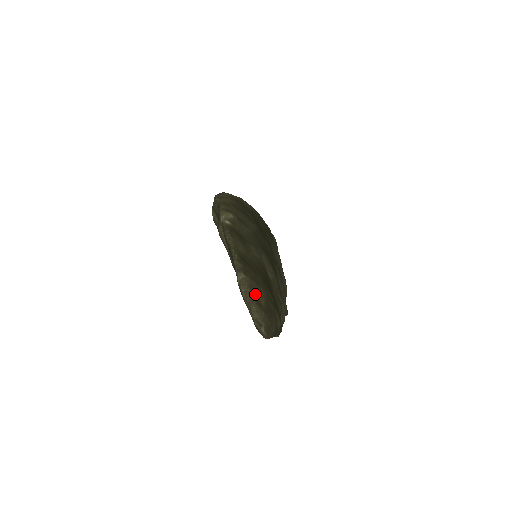
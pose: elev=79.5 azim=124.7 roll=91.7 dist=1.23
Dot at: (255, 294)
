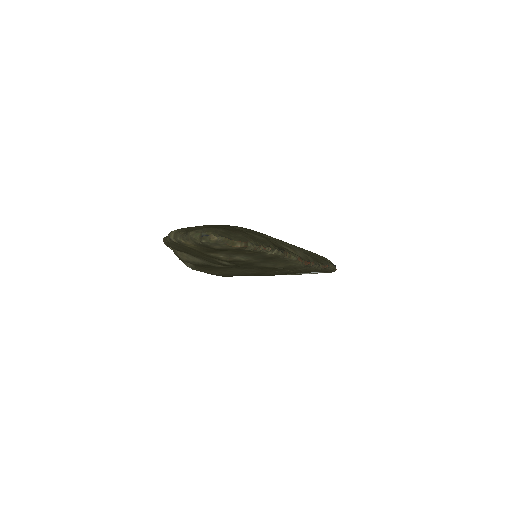
Dot at: occluded
